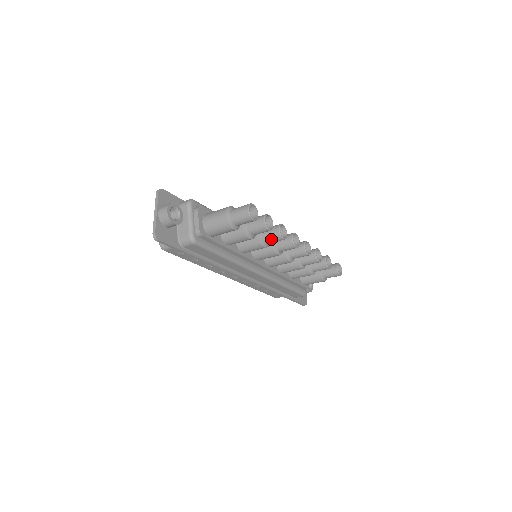
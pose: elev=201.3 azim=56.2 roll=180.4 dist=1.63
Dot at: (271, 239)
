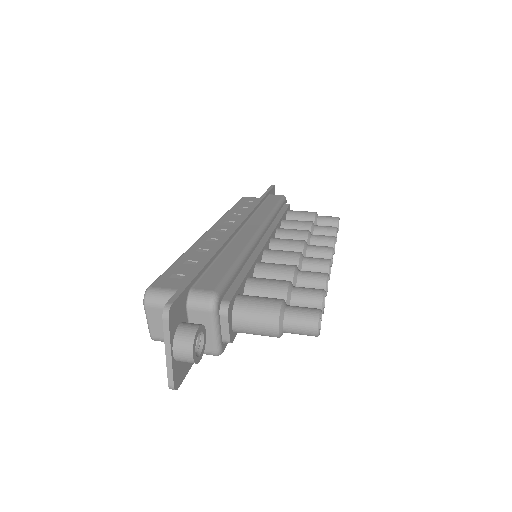
Dot at: occluded
